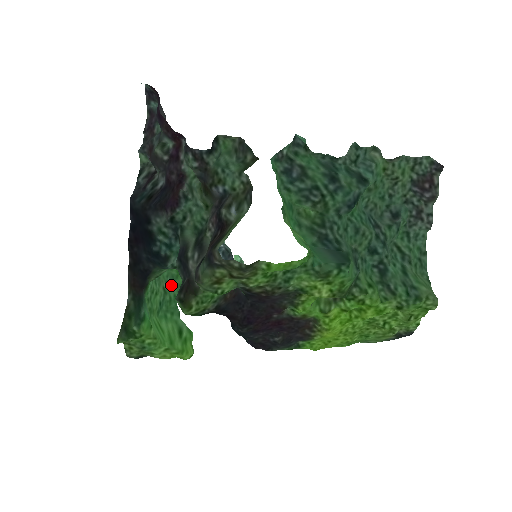
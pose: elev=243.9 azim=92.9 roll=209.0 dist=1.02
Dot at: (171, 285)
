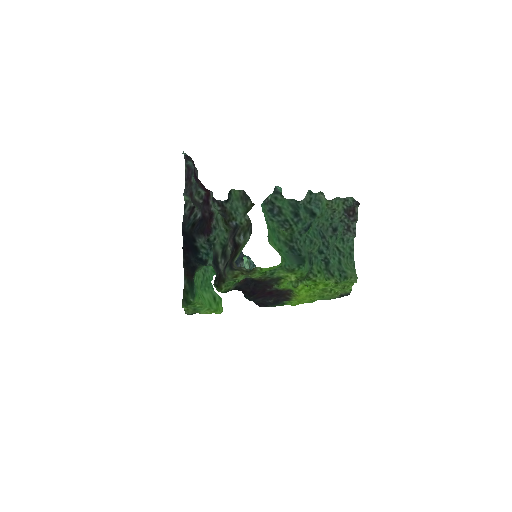
Dot at: (207, 270)
